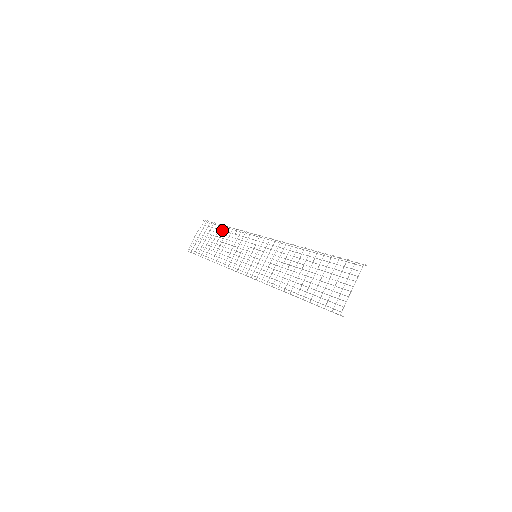
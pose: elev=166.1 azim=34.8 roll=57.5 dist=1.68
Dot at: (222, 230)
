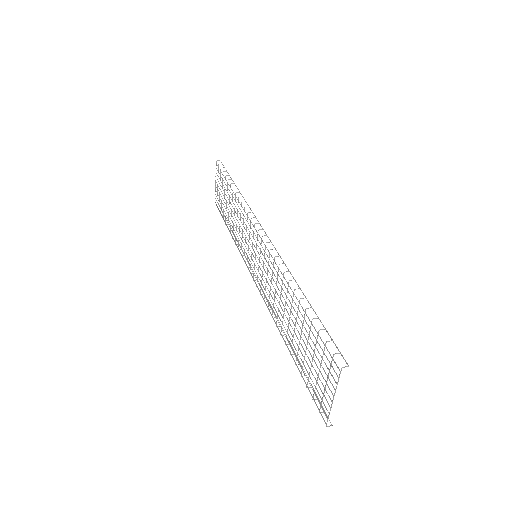
Dot at: occluded
